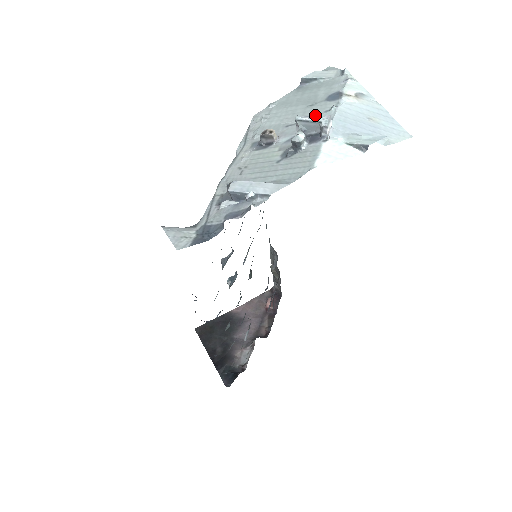
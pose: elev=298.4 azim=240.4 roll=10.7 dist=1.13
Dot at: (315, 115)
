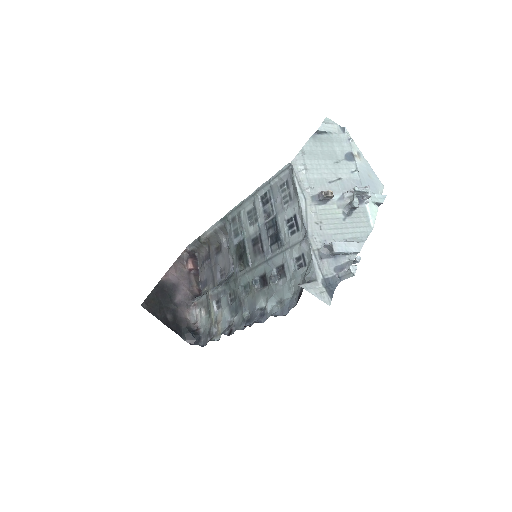
Dot at: (346, 175)
